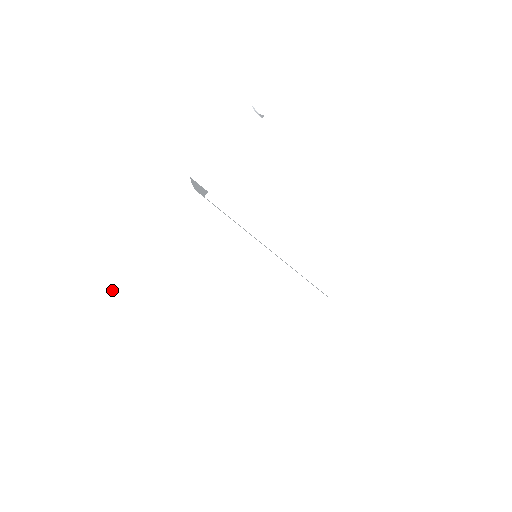
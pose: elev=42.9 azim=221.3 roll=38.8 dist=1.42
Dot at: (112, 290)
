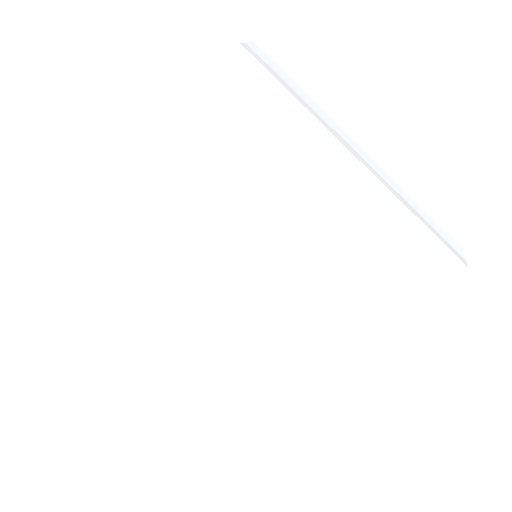
Dot at: (89, 257)
